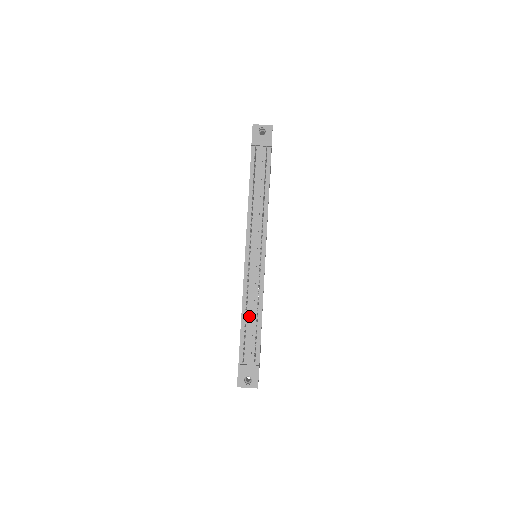
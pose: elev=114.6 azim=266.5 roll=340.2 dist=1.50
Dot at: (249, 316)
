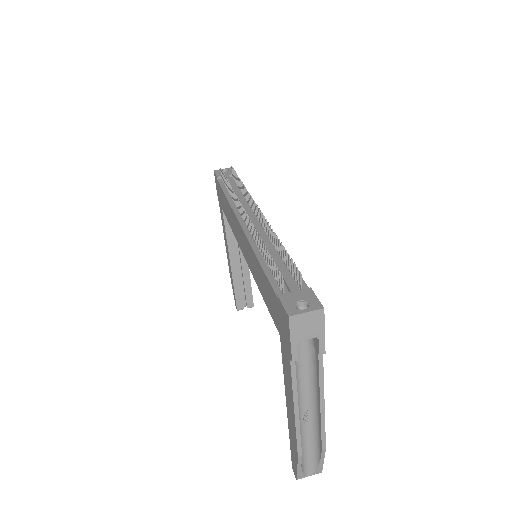
Dot at: occluded
